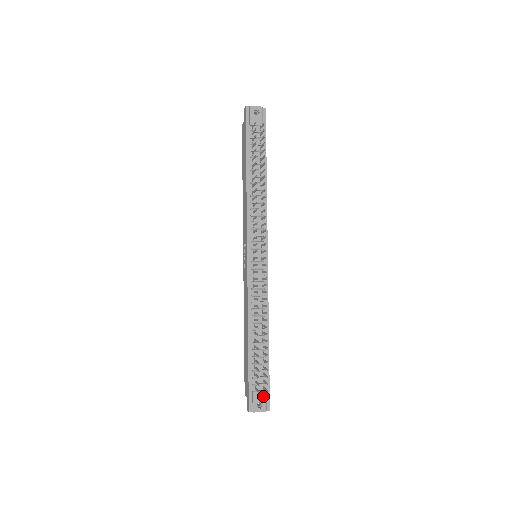
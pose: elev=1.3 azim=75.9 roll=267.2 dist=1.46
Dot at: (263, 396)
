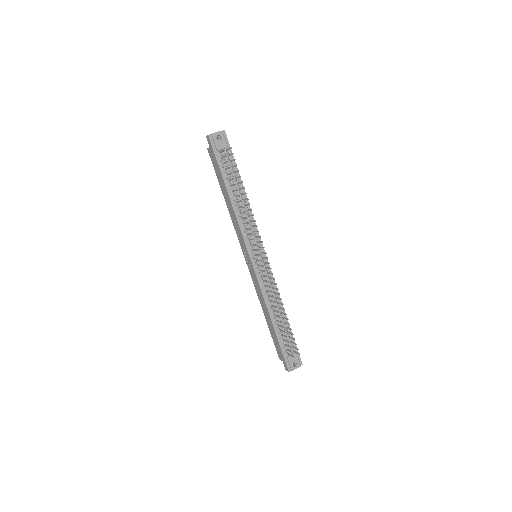
Dot at: (295, 357)
